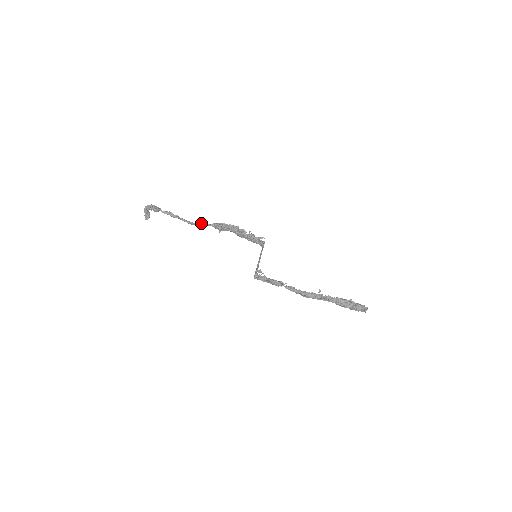
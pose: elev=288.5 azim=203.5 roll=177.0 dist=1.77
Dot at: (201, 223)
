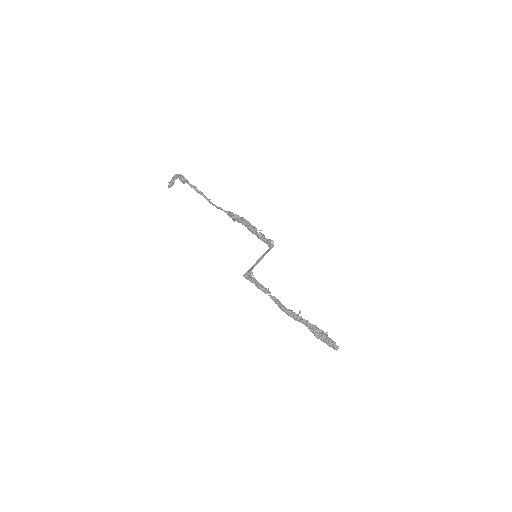
Dot at: (219, 207)
